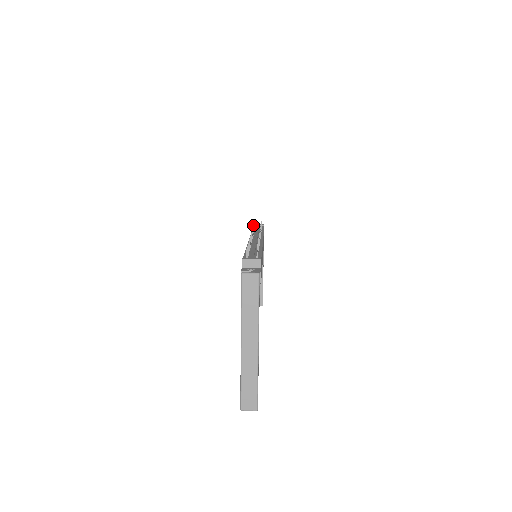
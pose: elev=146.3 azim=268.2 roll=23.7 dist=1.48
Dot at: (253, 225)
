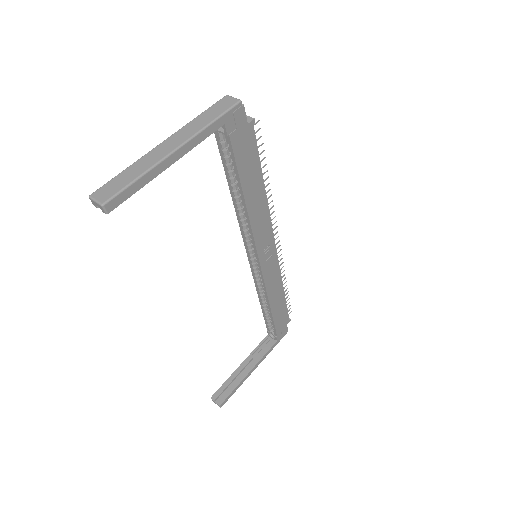
Dot at: occluded
